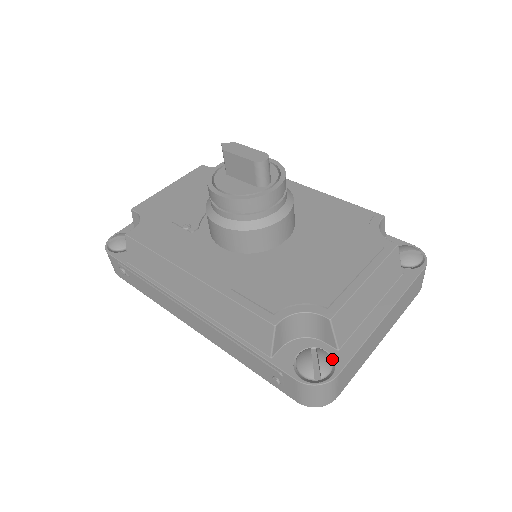
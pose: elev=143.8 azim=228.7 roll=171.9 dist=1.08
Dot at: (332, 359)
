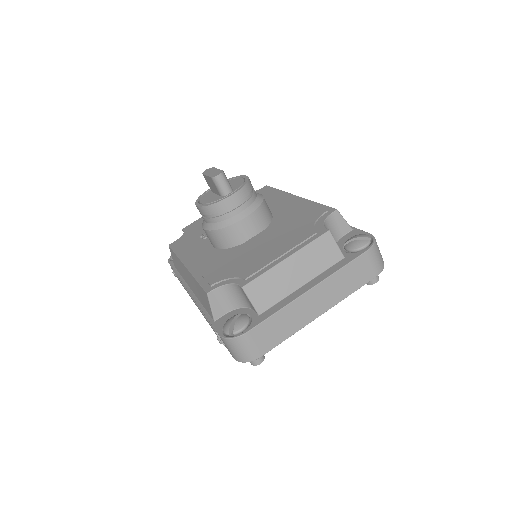
Dot at: (251, 322)
